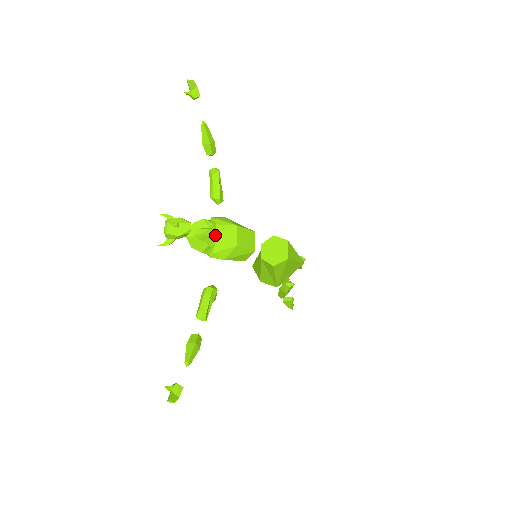
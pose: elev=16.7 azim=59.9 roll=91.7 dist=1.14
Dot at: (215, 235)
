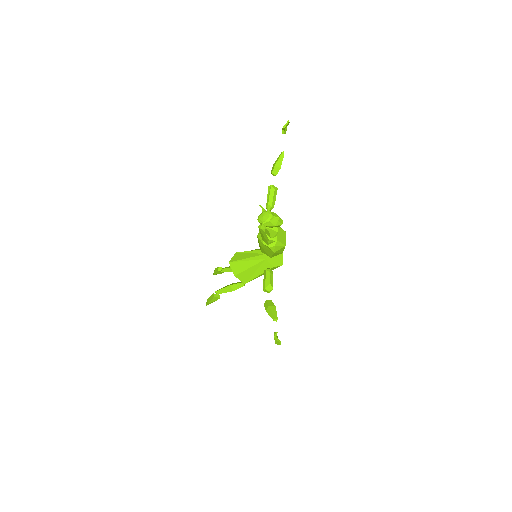
Dot at: (277, 233)
